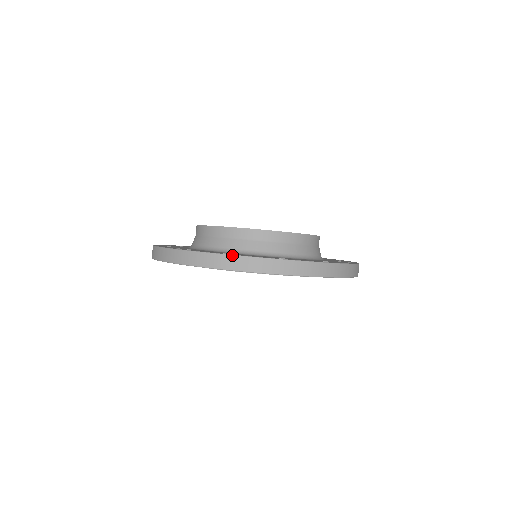
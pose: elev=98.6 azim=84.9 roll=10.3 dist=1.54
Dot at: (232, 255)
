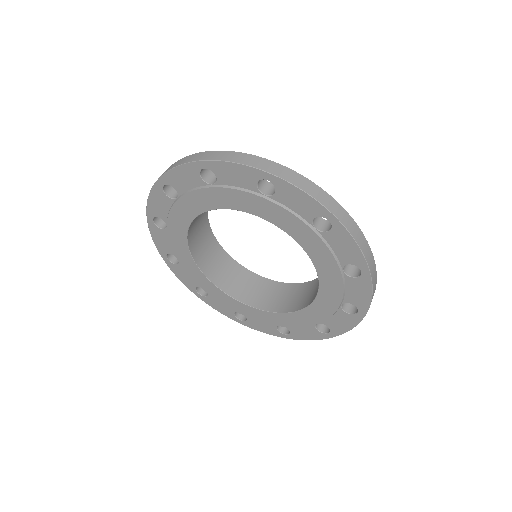
Dot at: occluded
